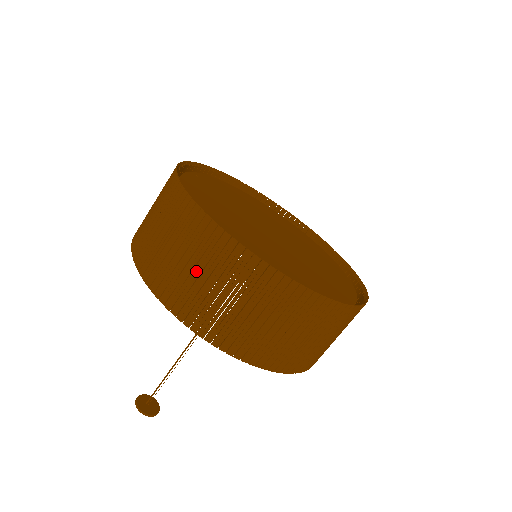
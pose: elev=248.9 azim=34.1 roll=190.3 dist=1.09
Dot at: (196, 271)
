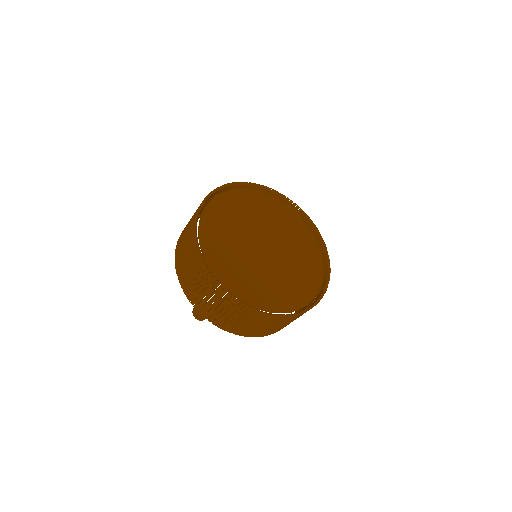
Dot at: (268, 327)
